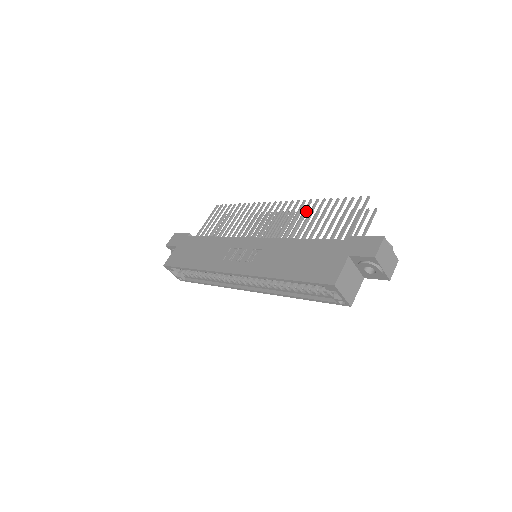
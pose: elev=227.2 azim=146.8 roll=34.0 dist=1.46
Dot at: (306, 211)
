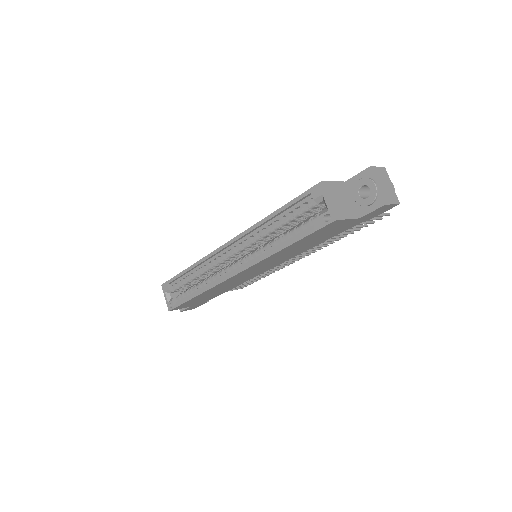
Dot at: occluded
